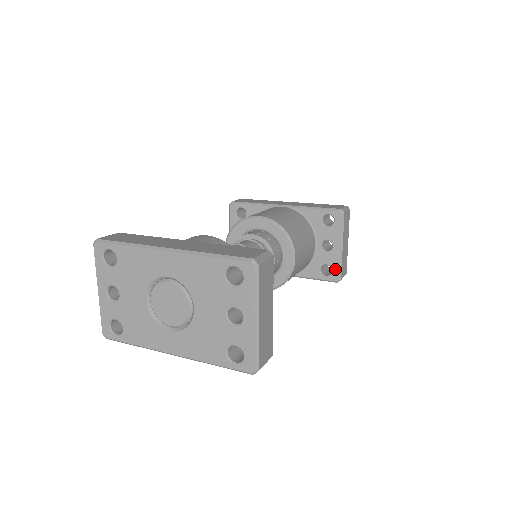
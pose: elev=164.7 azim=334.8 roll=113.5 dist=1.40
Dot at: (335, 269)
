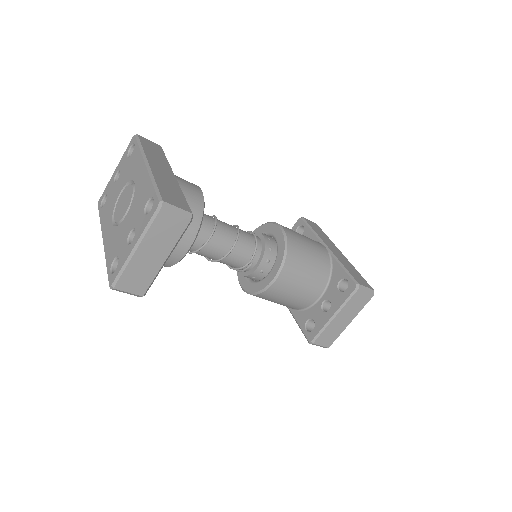
Dot at: (316, 330)
